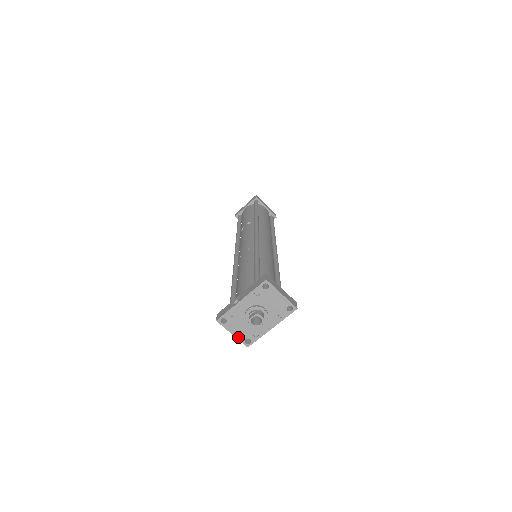
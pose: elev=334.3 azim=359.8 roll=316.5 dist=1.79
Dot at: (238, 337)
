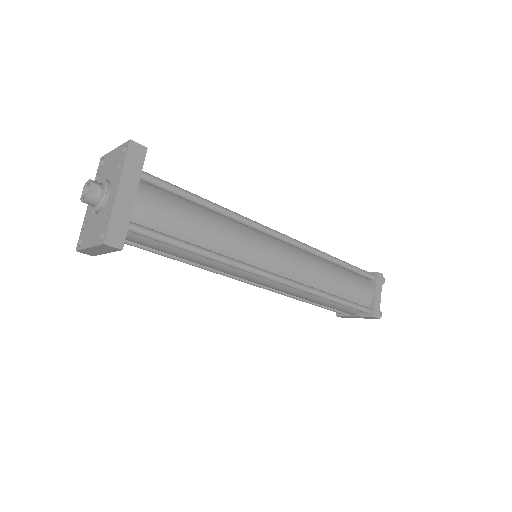
Dot at: (94, 244)
